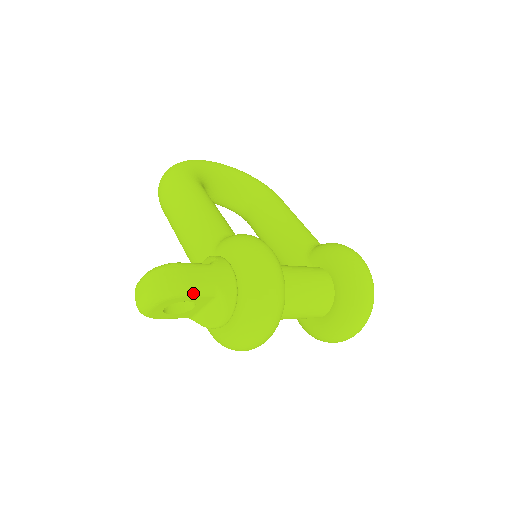
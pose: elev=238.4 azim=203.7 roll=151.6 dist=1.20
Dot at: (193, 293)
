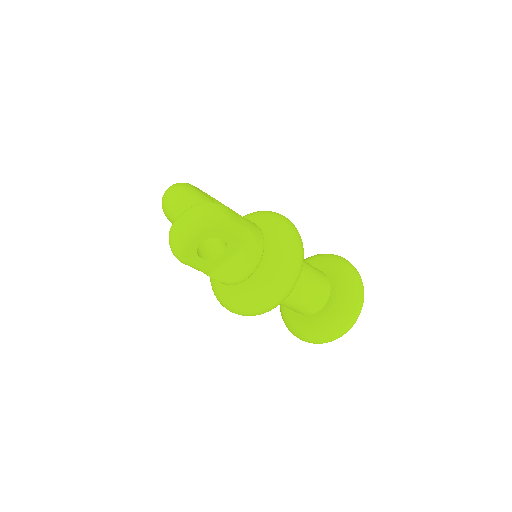
Dot at: (232, 229)
